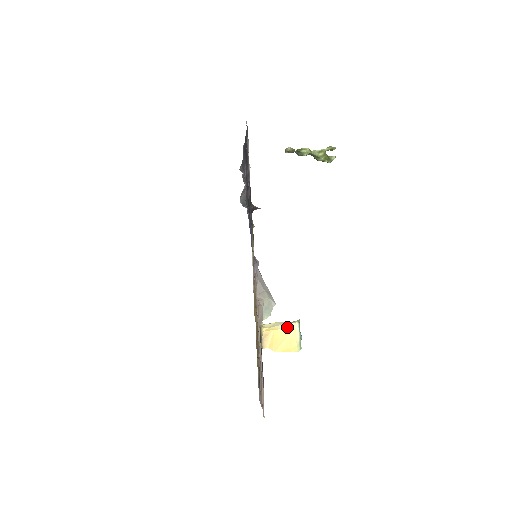
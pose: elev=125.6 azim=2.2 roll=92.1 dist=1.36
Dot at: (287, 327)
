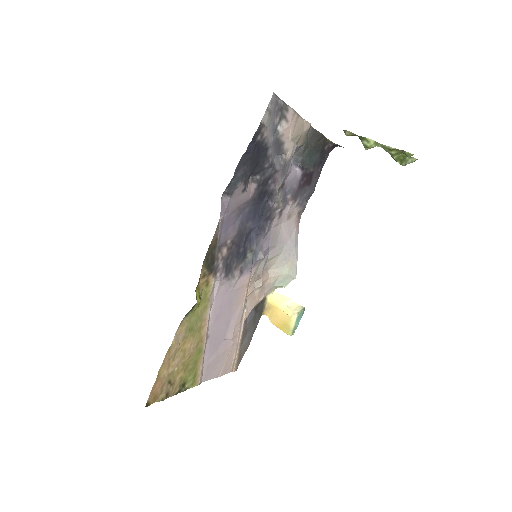
Dot at: (287, 312)
